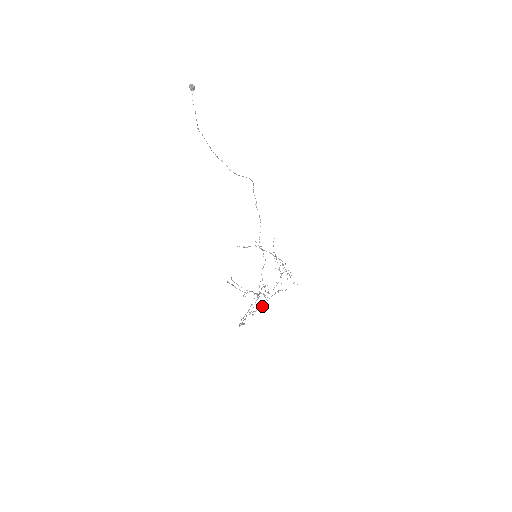
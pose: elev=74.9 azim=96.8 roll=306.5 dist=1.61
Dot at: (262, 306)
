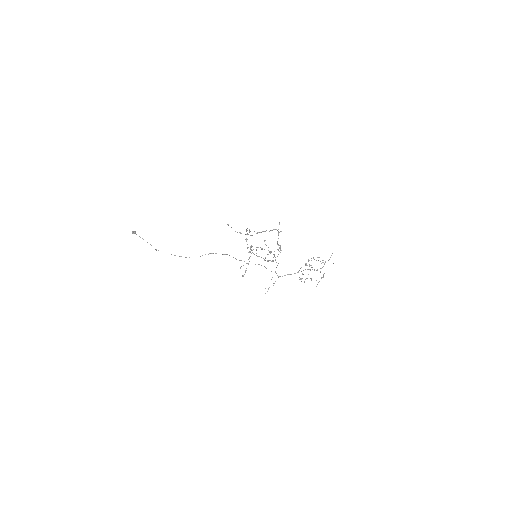
Dot at: occluded
